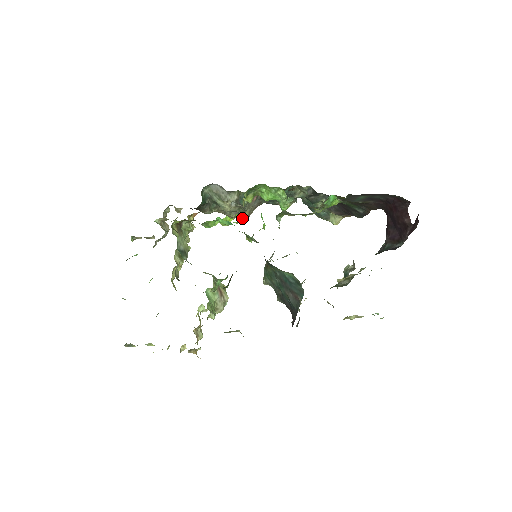
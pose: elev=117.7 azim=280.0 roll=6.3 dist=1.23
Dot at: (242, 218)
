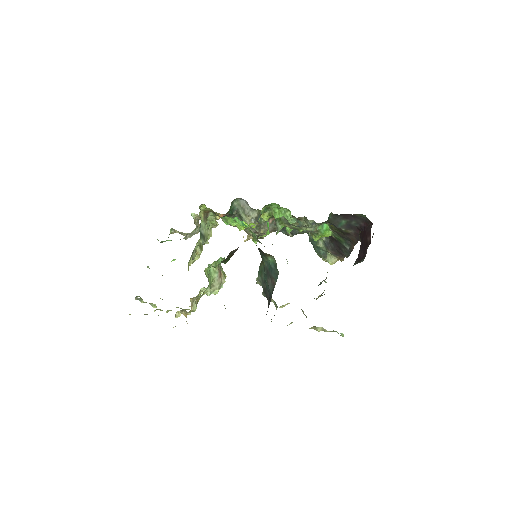
Dot at: occluded
